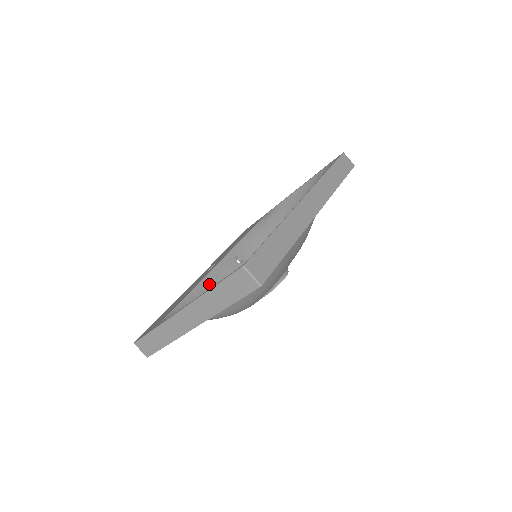
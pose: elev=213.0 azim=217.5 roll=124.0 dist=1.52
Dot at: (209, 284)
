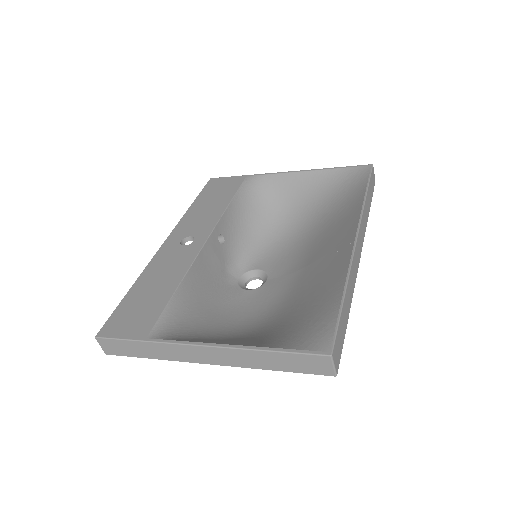
Dot at: (195, 275)
